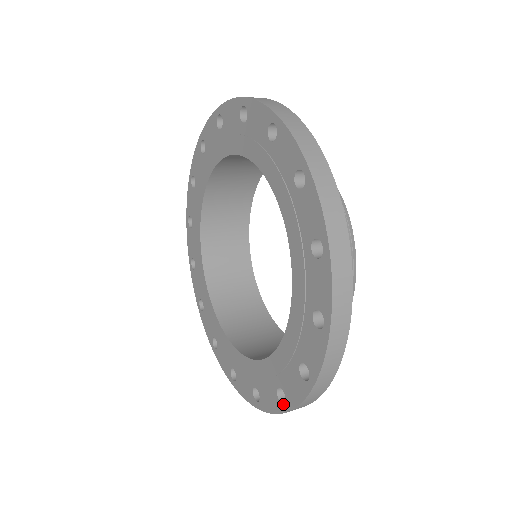
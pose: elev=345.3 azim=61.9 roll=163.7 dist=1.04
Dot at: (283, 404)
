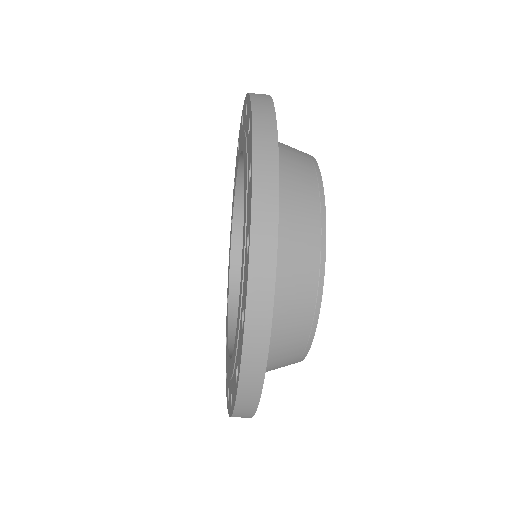
Dot at: occluded
